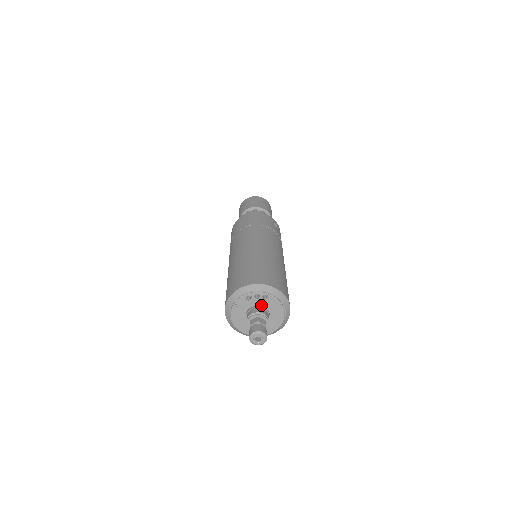
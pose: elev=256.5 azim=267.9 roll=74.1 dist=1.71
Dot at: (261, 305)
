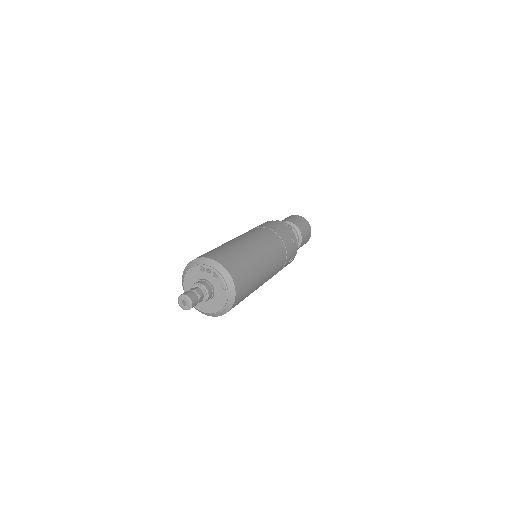
Dot at: (210, 281)
